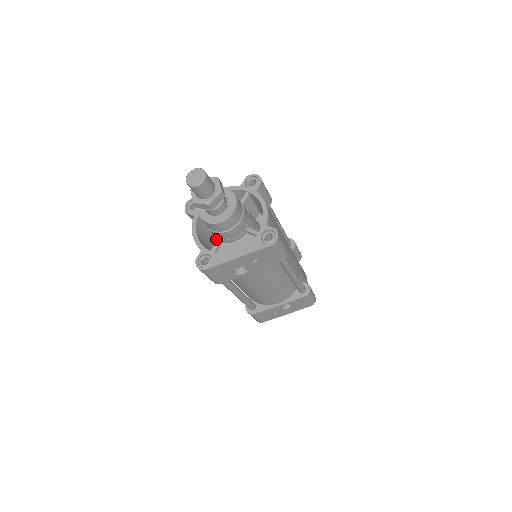
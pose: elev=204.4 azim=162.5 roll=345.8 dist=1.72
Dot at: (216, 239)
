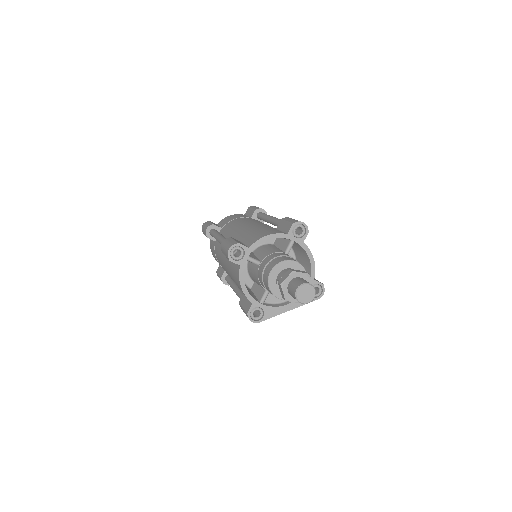
Dot at: (261, 286)
